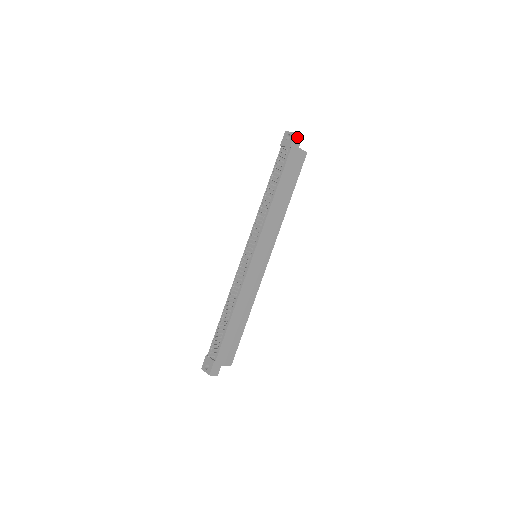
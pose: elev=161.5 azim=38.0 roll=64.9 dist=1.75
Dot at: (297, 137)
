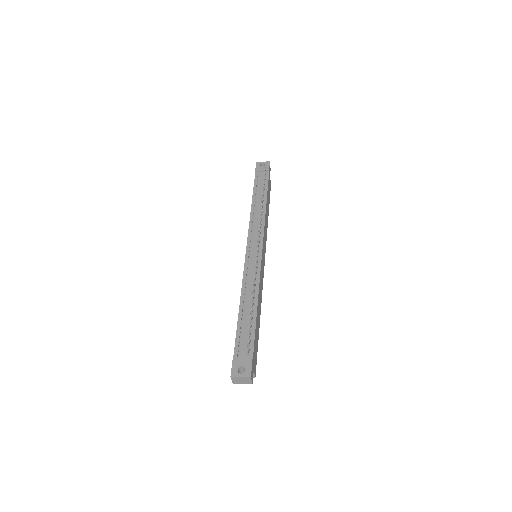
Dot at: occluded
